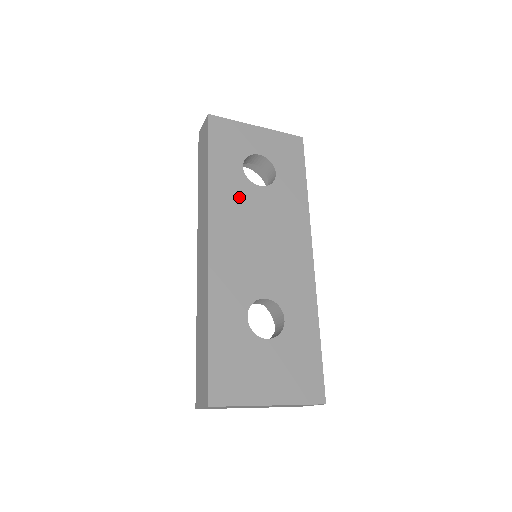
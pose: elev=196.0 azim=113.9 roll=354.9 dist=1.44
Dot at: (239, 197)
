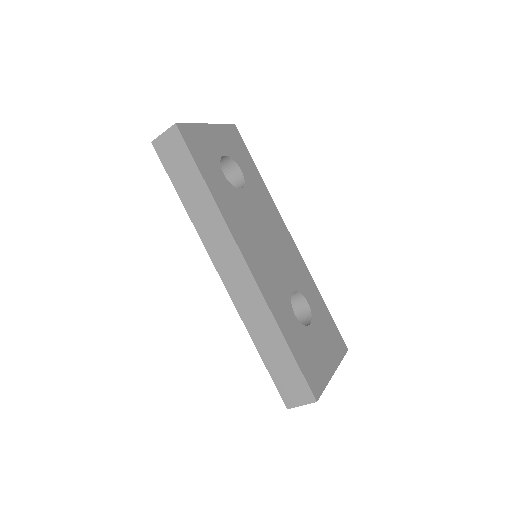
Dot at: (238, 207)
